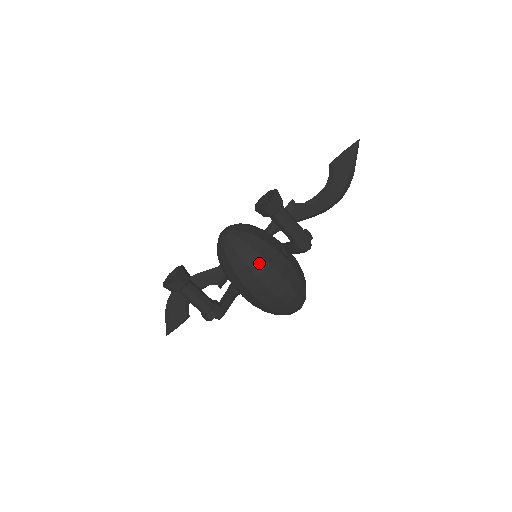
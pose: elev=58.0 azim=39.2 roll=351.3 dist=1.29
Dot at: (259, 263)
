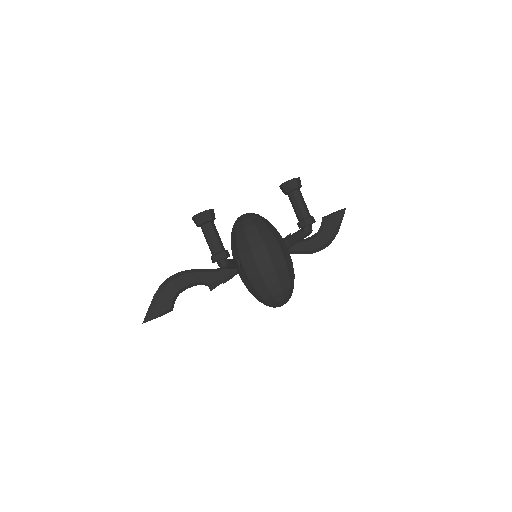
Dot at: (268, 235)
